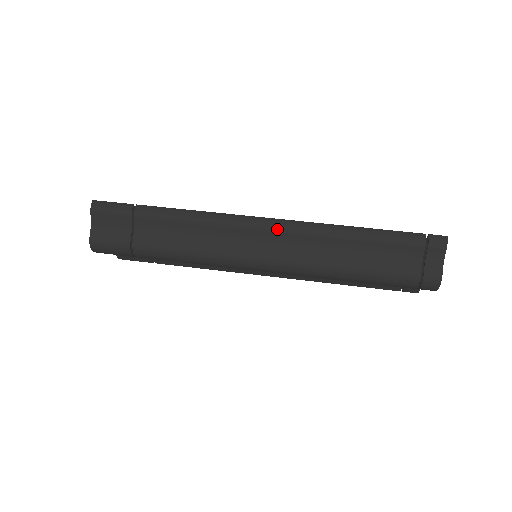
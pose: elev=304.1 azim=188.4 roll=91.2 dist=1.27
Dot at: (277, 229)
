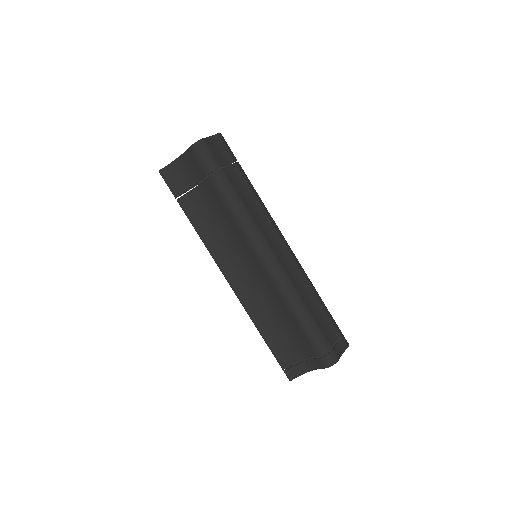
Dot at: (290, 252)
